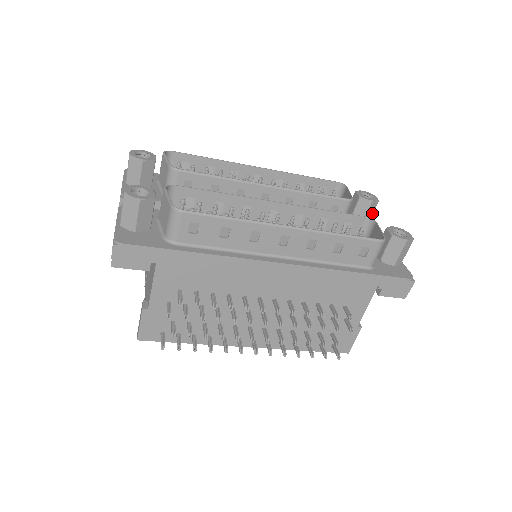
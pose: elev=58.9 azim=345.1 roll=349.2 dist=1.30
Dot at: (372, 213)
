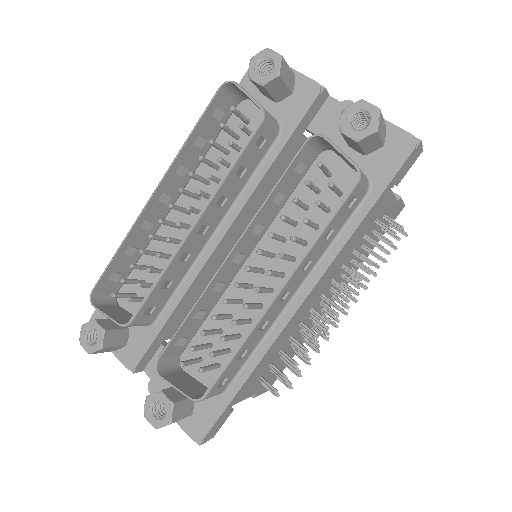
Dot at: (289, 70)
